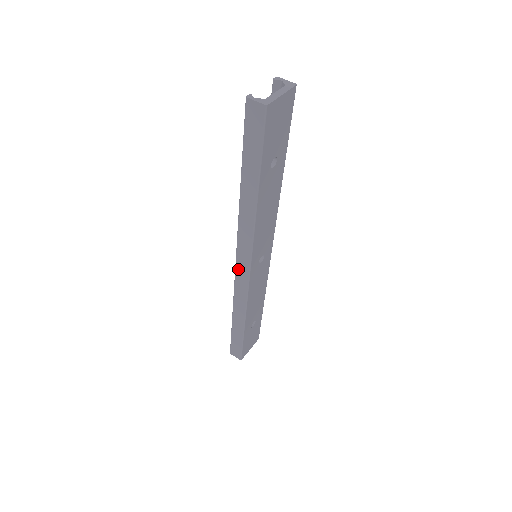
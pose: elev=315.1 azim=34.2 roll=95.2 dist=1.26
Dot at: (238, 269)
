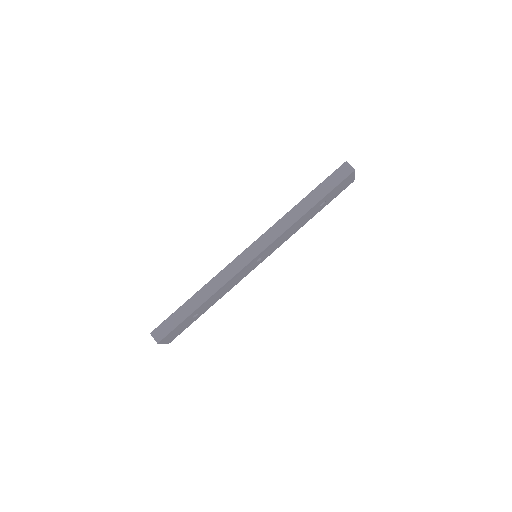
Dot at: (246, 252)
